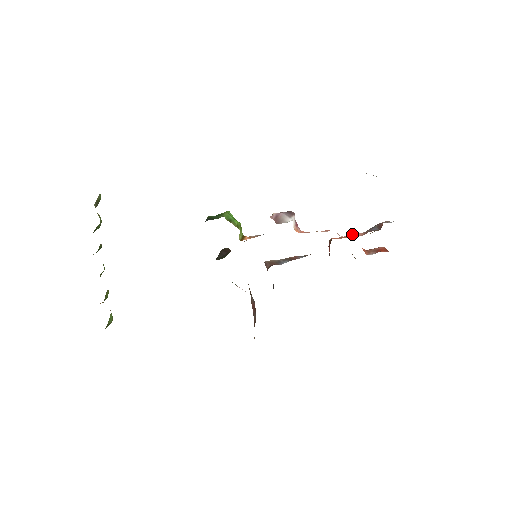
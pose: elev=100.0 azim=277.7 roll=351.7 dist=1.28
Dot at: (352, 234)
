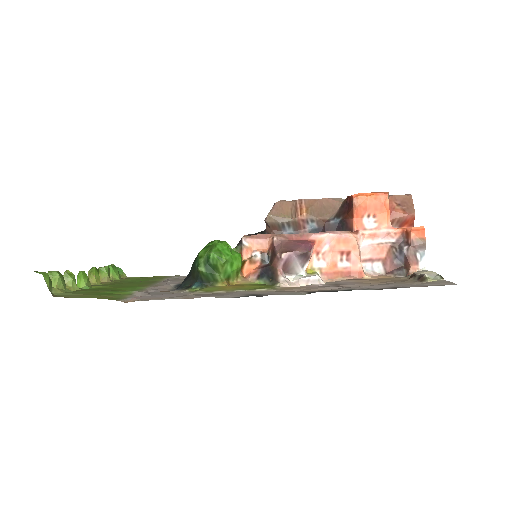
Dot at: (374, 247)
